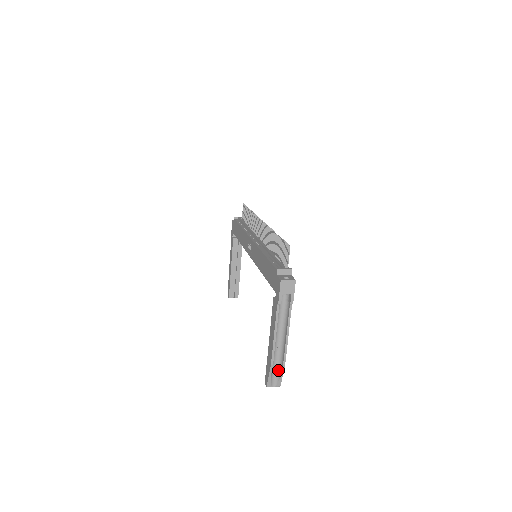
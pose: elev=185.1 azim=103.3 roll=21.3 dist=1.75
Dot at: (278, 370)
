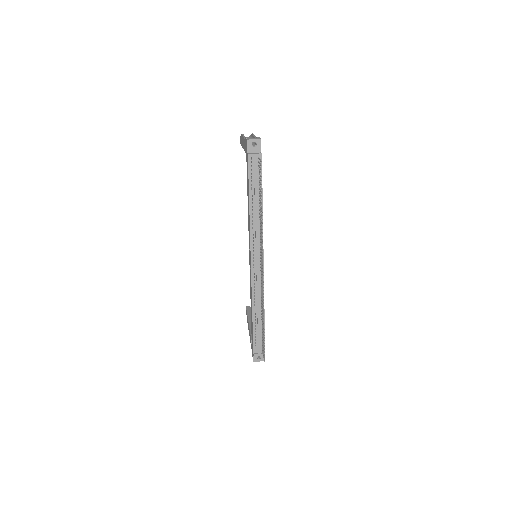
Dot at: occluded
